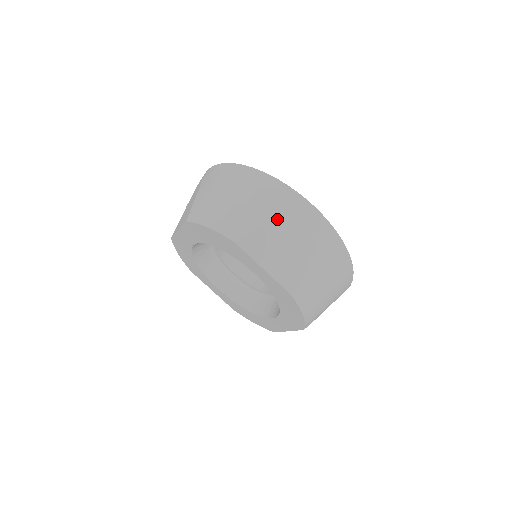
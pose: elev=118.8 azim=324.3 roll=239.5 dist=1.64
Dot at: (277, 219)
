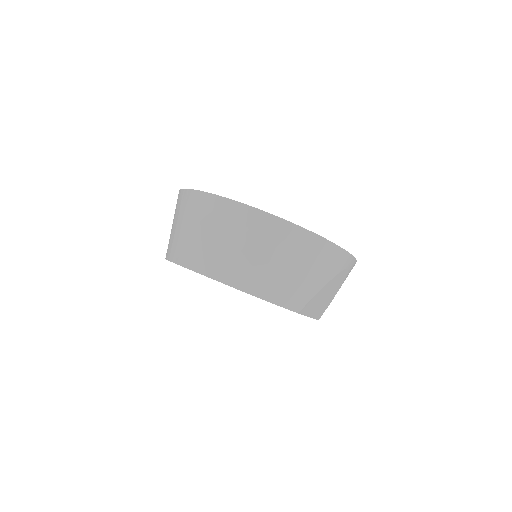
Dot at: (330, 281)
